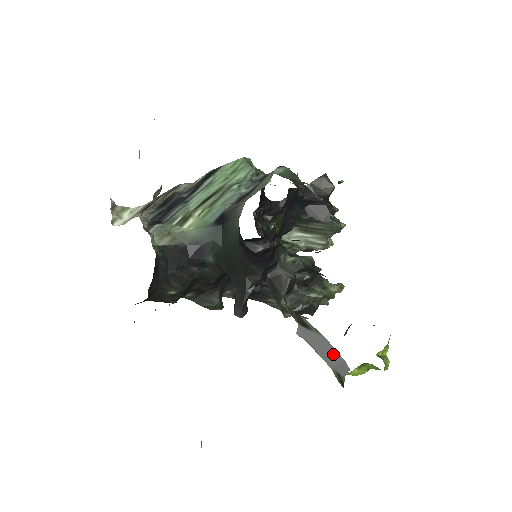
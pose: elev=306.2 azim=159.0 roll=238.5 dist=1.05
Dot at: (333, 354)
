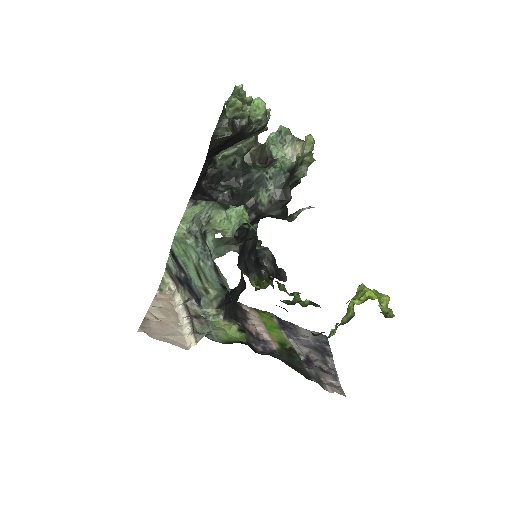
Dot at: occluded
